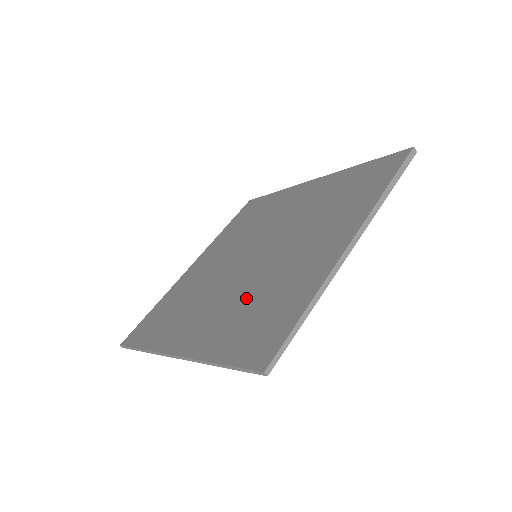
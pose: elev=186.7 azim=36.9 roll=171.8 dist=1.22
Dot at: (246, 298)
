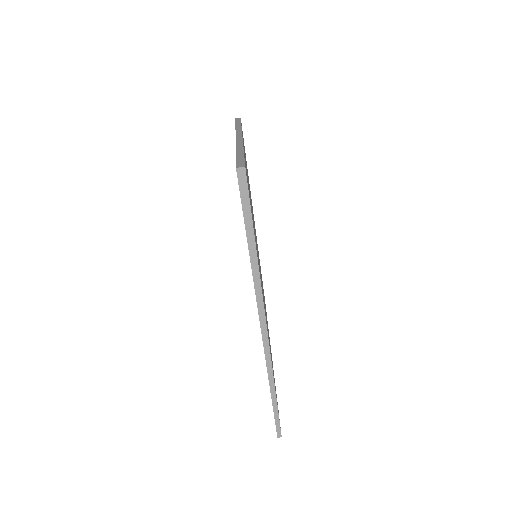
Dot at: occluded
